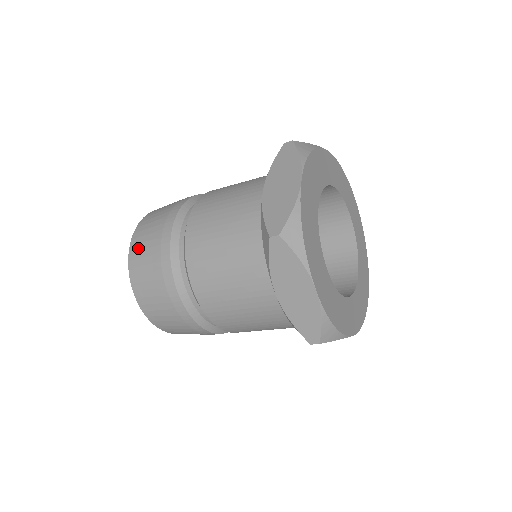
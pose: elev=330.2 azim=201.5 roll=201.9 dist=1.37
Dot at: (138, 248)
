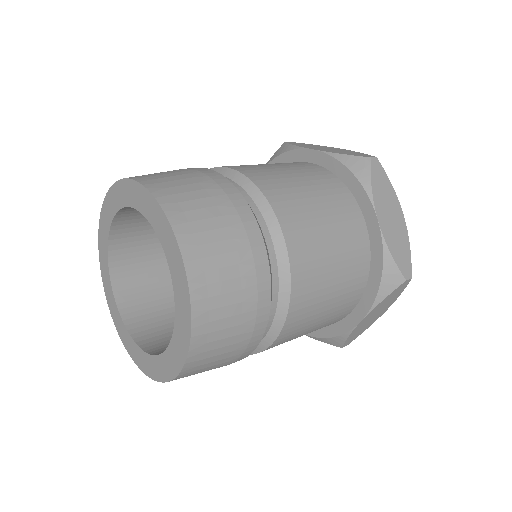
Dot at: (168, 185)
